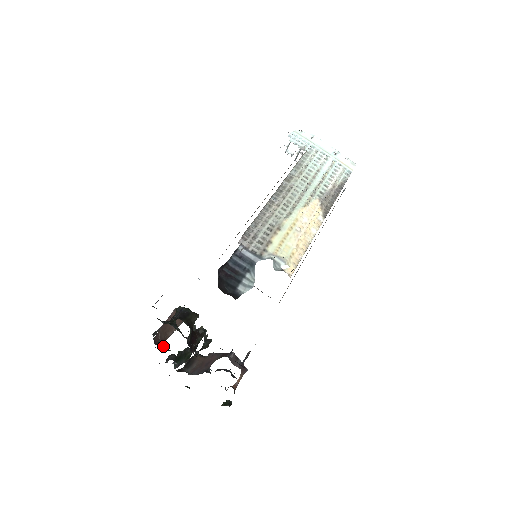
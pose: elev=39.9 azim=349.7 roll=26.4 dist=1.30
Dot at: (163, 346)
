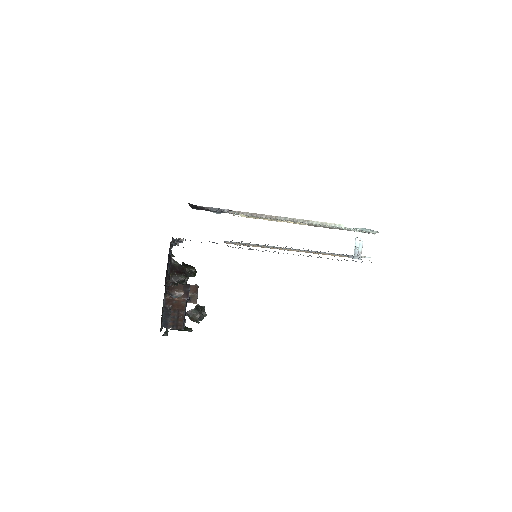
Dot at: (170, 292)
